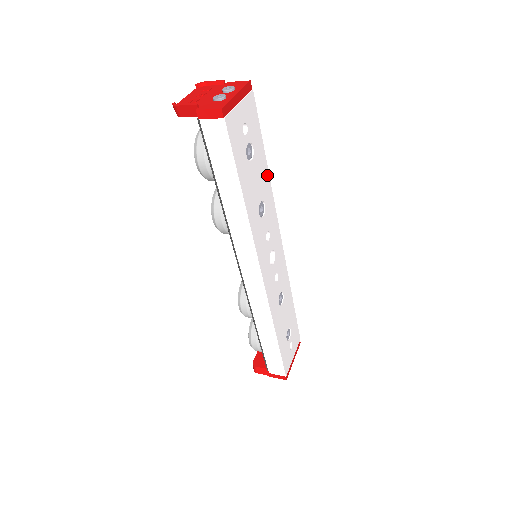
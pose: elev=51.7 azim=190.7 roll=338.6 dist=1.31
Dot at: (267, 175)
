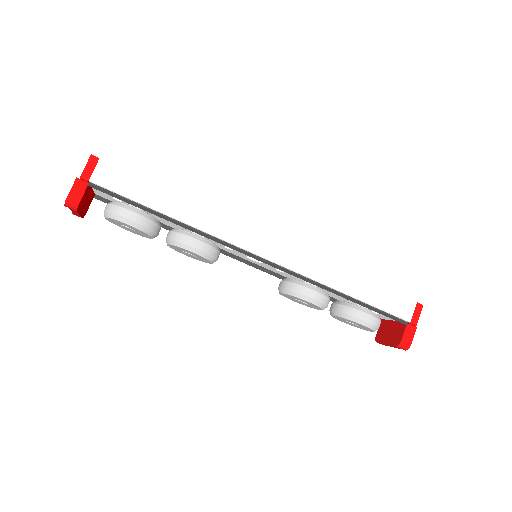
Dot at: occluded
